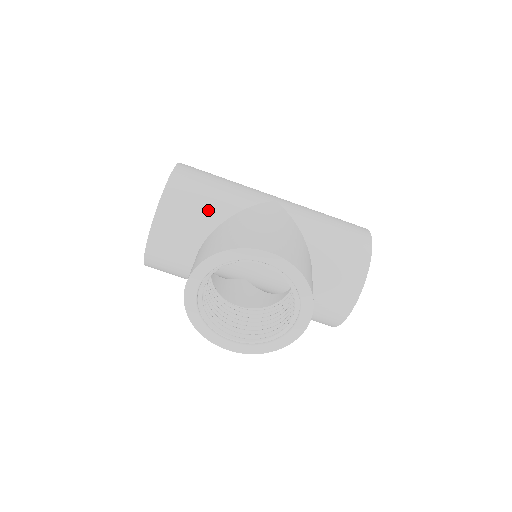
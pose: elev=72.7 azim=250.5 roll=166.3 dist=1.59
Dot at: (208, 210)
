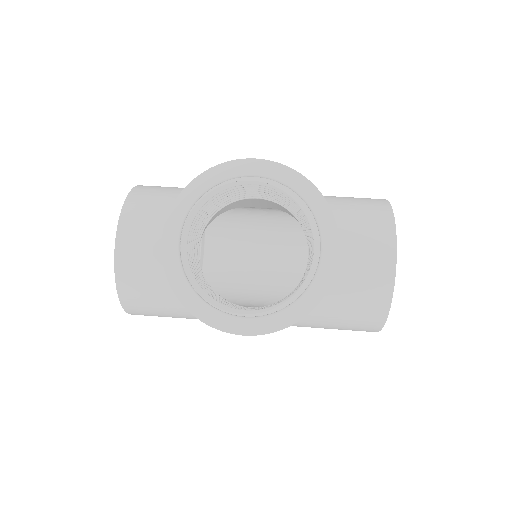
Dot at: occluded
